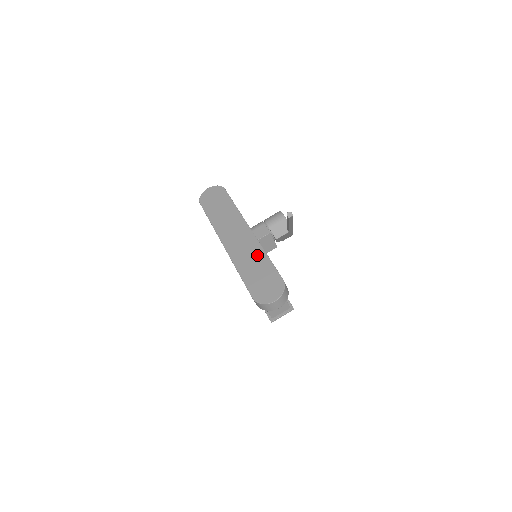
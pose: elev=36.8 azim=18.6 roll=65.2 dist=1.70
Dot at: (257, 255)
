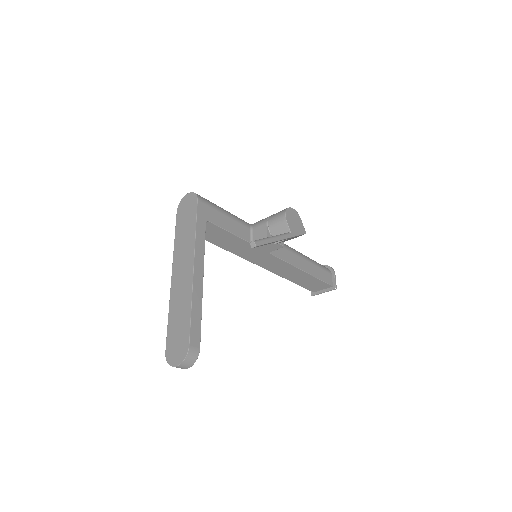
Dot at: (185, 303)
